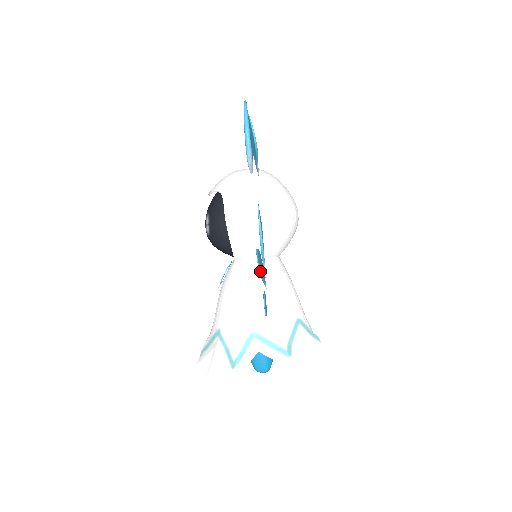
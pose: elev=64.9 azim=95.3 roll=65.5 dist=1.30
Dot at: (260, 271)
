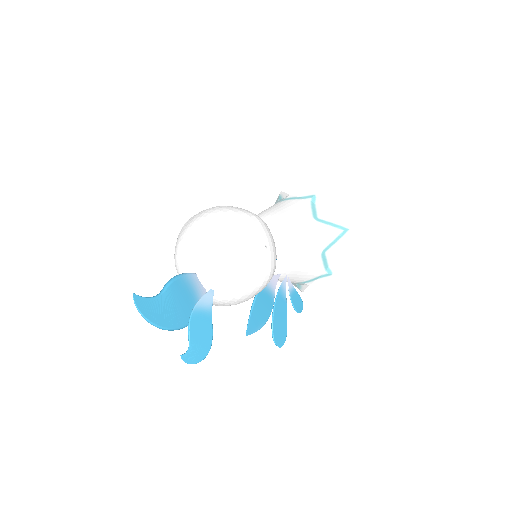
Dot at: occluded
